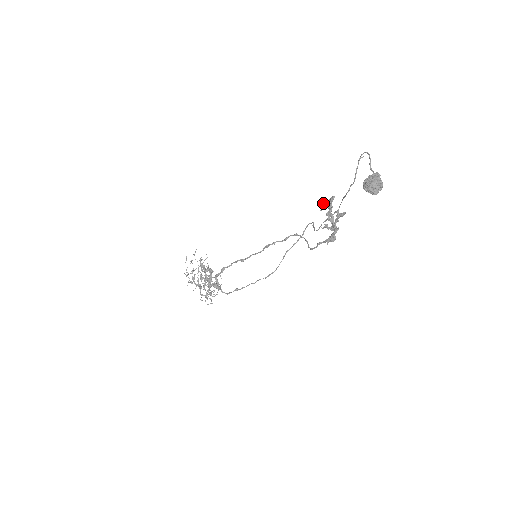
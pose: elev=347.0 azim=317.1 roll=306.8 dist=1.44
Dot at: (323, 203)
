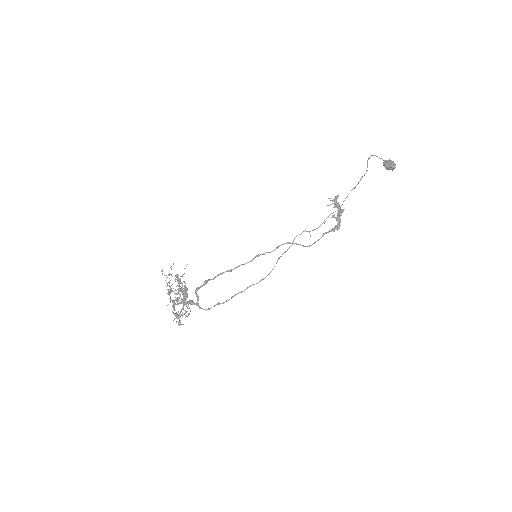
Dot at: (330, 200)
